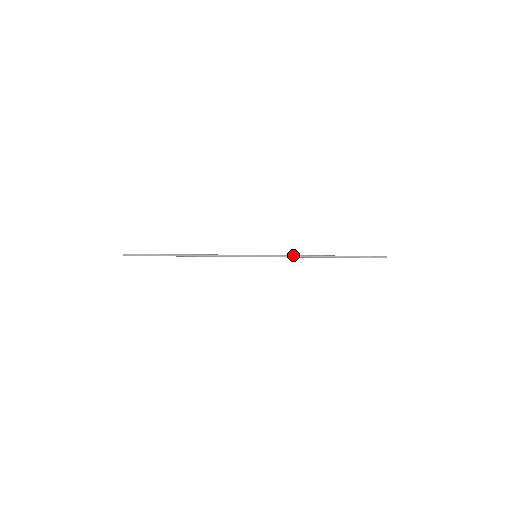
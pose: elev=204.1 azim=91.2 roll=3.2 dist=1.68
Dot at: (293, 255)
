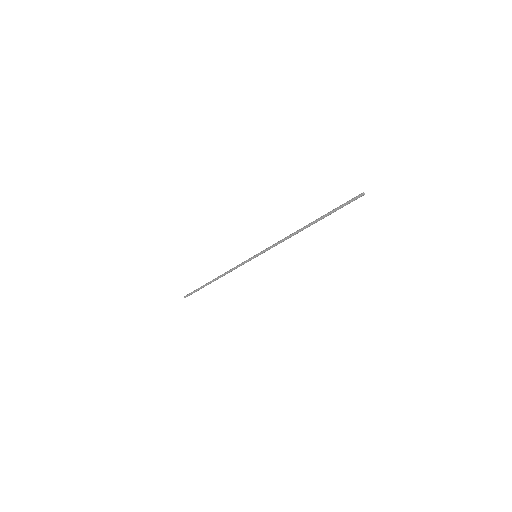
Dot at: (281, 240)
